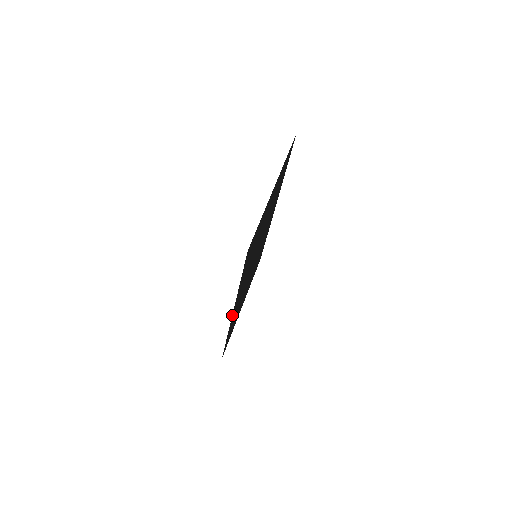
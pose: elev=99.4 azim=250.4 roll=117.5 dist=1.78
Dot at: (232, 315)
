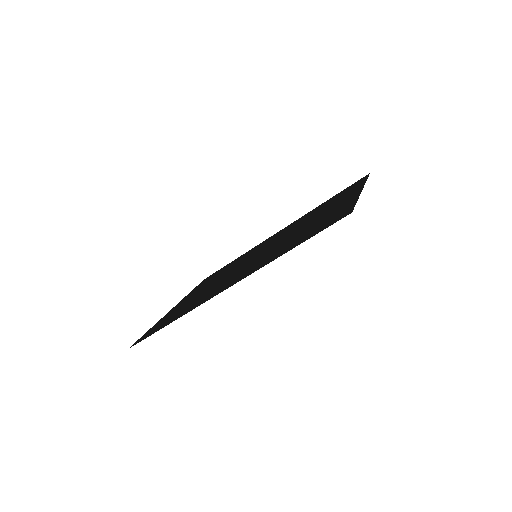
Dot at: (222, 290)
